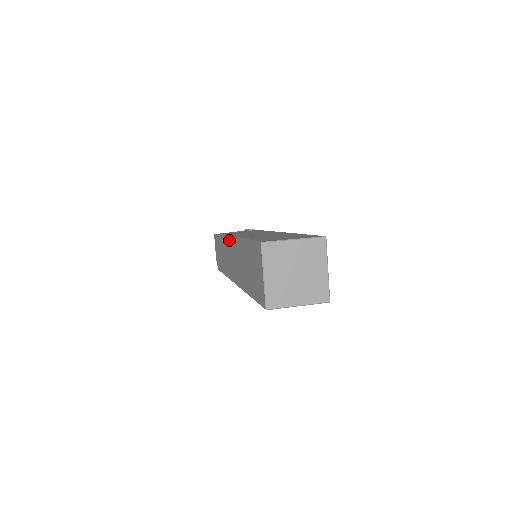
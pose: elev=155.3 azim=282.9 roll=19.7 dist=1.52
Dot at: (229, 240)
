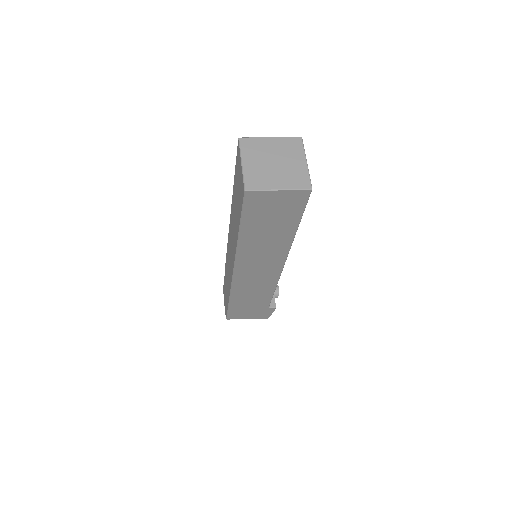
Dot at: (228, 240)
